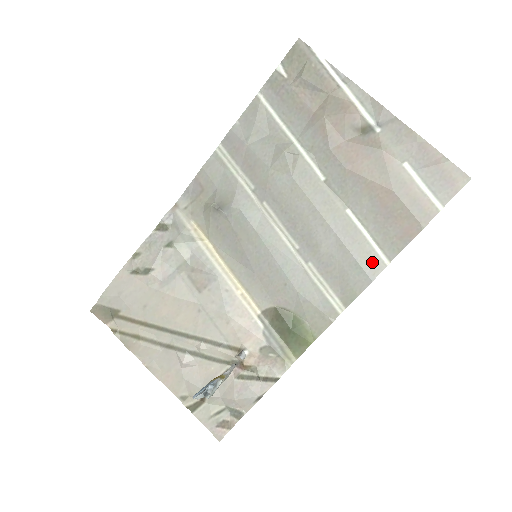
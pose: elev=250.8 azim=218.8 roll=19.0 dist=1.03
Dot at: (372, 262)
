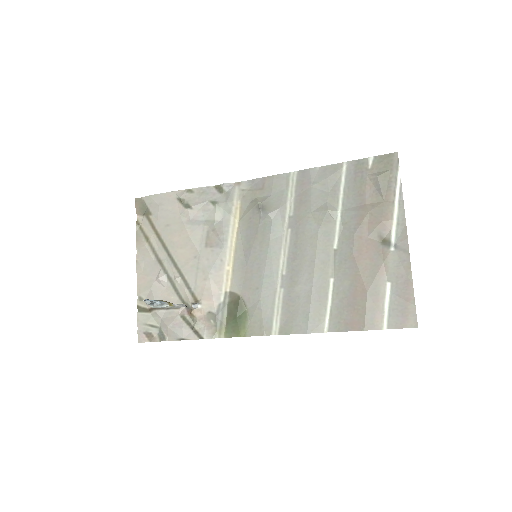
Dot at: (317, 322)
